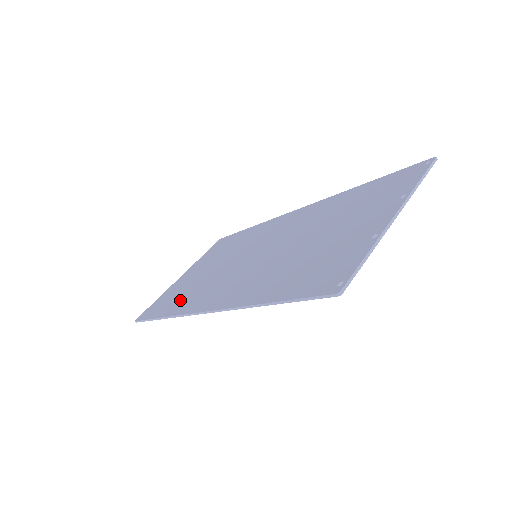
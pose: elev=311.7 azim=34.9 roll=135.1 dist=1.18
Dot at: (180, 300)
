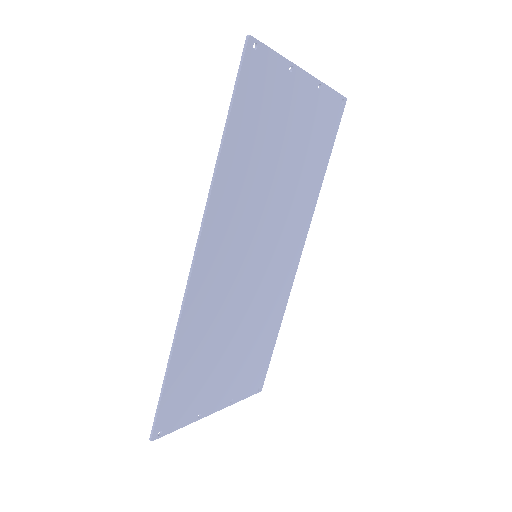
Dot at: (192, 346)
